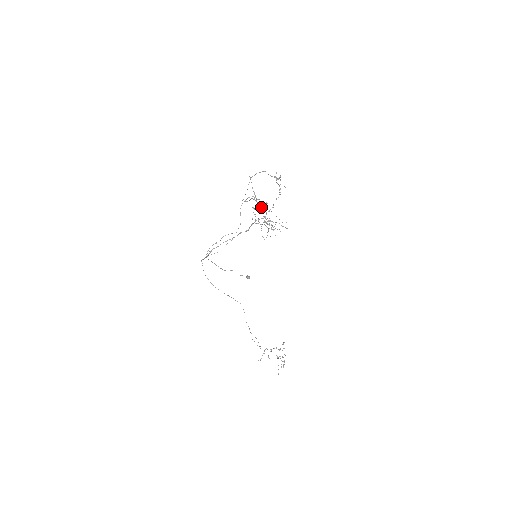
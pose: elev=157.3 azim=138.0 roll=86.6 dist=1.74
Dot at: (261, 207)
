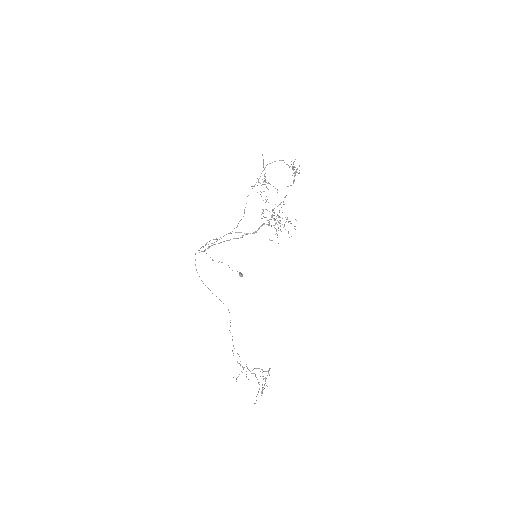
Dot at: occluded
